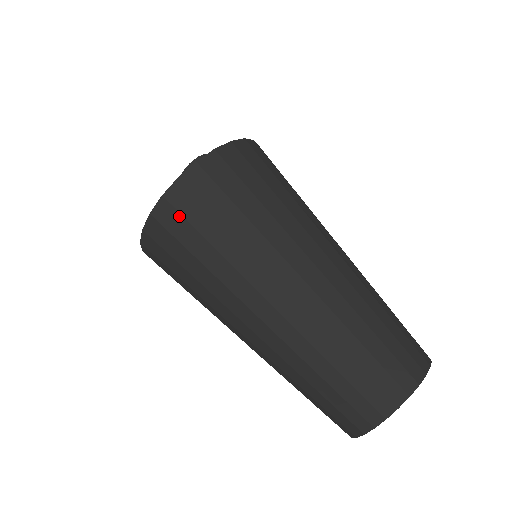
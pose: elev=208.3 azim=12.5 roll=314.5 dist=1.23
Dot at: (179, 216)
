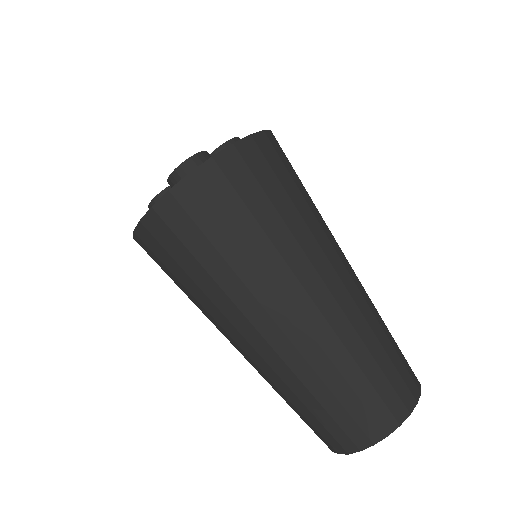
Dot at: (264, 160)
